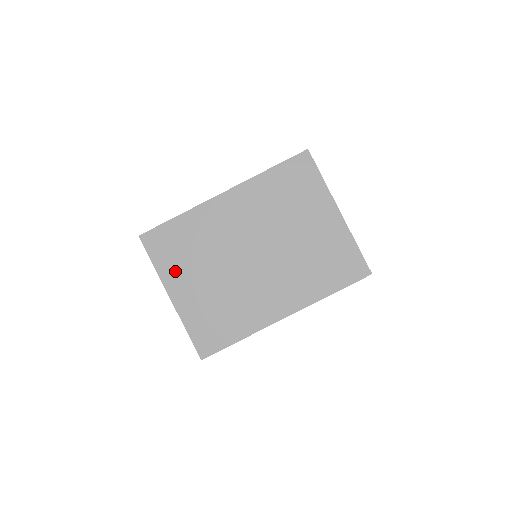
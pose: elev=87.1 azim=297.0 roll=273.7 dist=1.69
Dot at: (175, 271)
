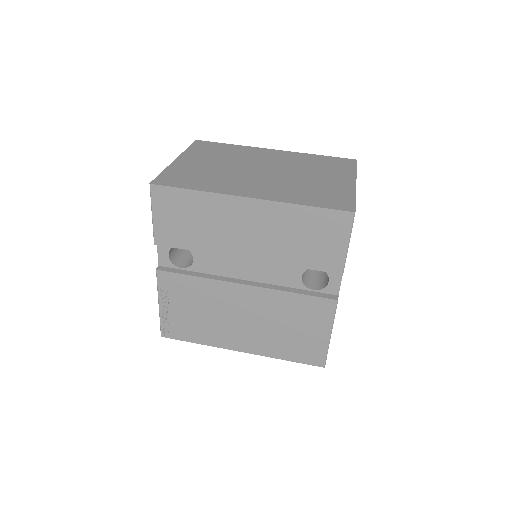
Dot at: (197, 154)
